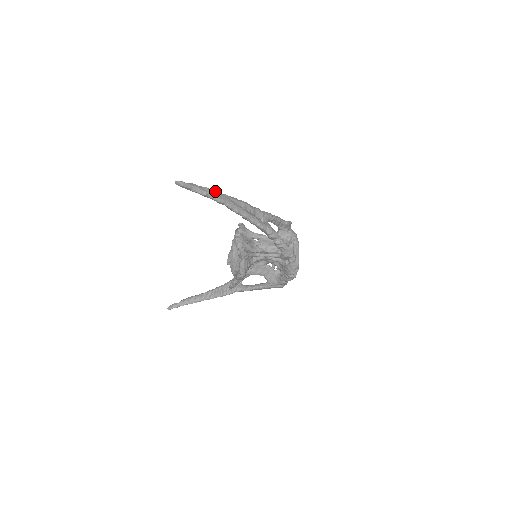
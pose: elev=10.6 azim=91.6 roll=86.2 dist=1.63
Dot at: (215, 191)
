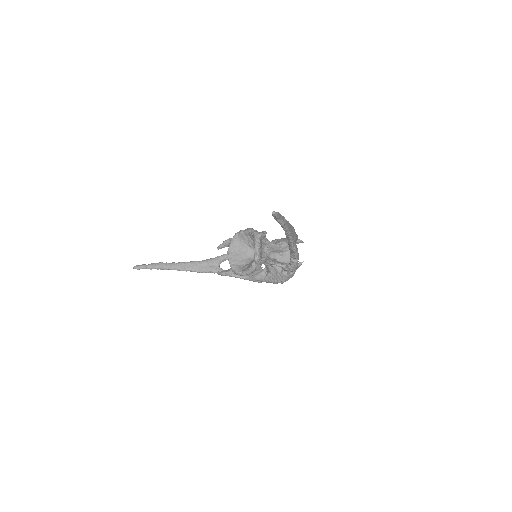
Dot at: (286, 220)
